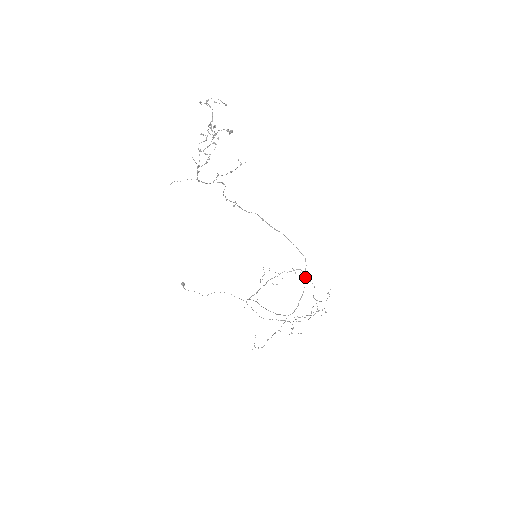
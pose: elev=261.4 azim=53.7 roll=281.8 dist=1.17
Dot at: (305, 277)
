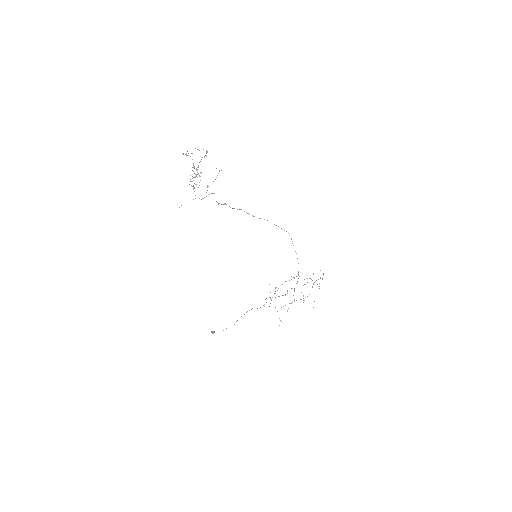
Dot at: occluded
